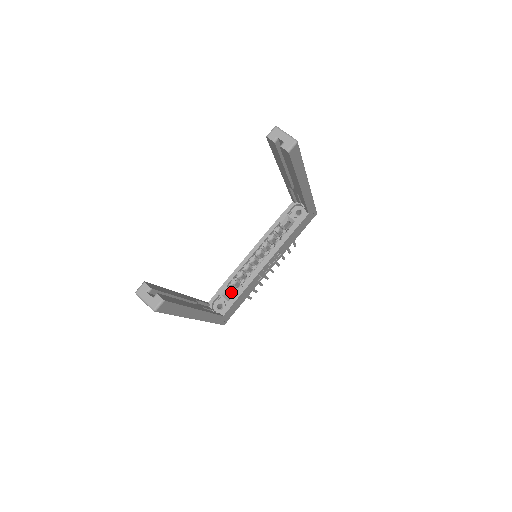
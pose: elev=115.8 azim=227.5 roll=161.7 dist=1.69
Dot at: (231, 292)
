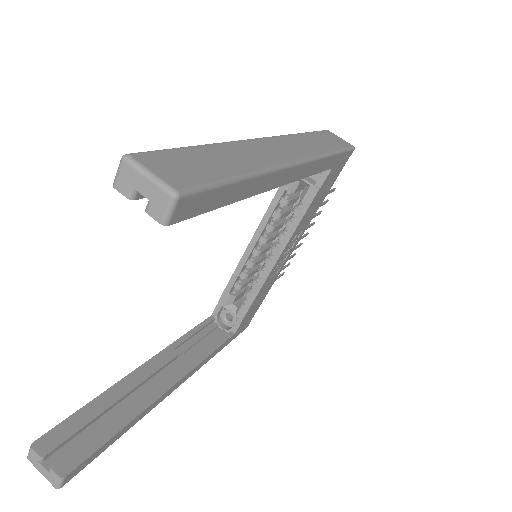
Dot at: (241, 294)
